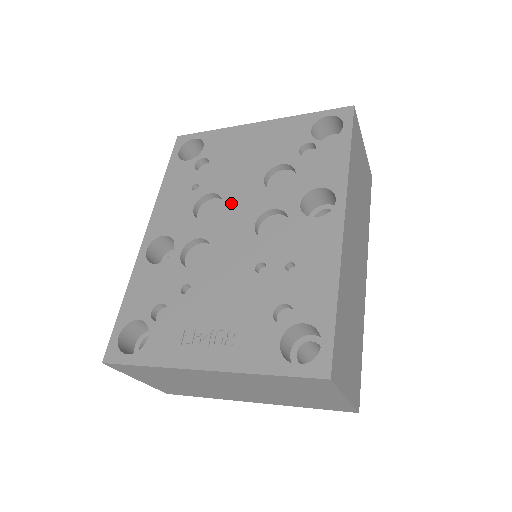
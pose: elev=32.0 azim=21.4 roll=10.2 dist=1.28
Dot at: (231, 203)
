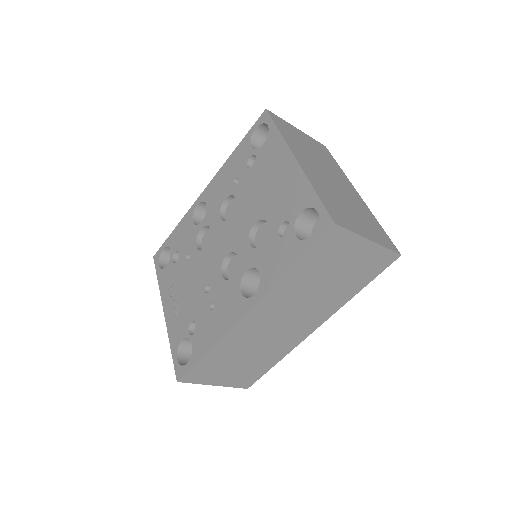
Dot at: (233, 222)
